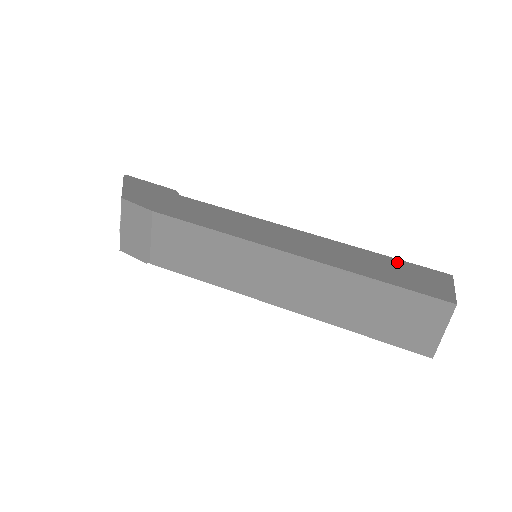
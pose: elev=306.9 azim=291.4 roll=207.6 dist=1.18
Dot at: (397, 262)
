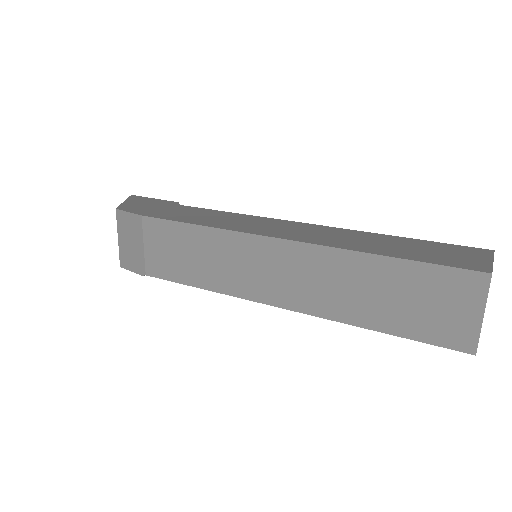
Dot at: (419, 242)
